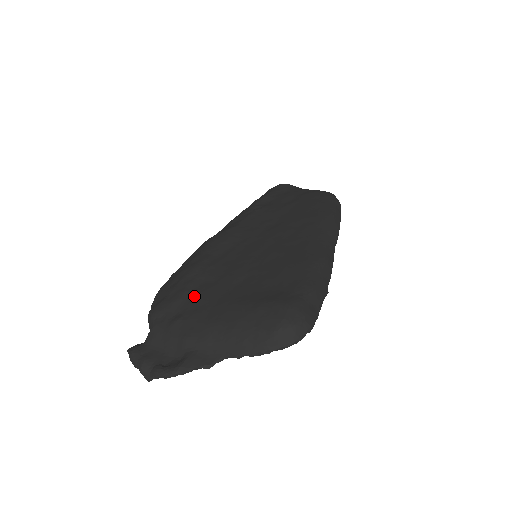
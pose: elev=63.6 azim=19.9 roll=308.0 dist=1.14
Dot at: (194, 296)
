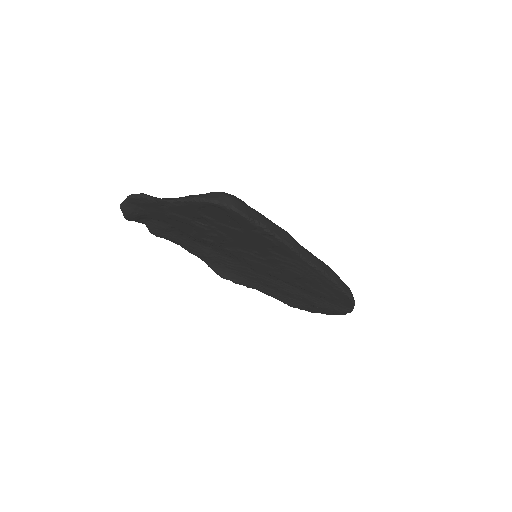
Dot at: occluded
